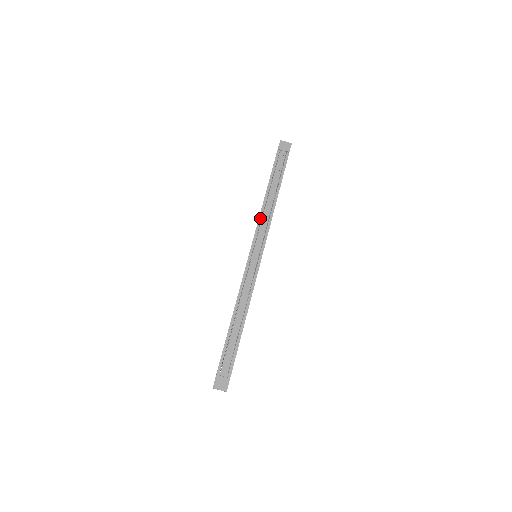
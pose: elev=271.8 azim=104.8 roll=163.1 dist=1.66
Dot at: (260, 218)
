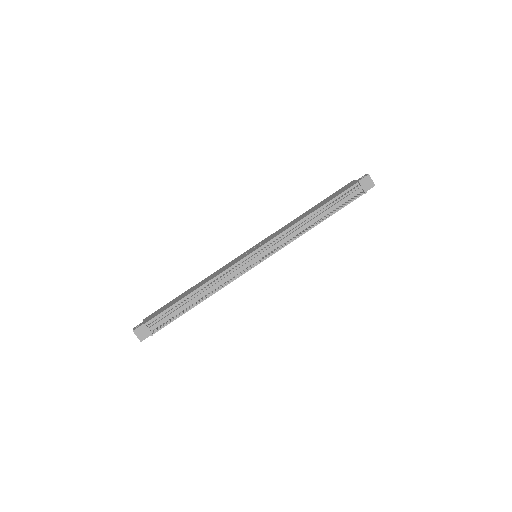
Dot at: (287, 230)
